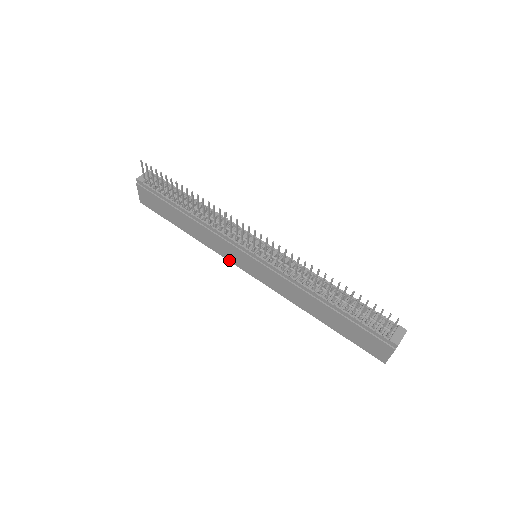
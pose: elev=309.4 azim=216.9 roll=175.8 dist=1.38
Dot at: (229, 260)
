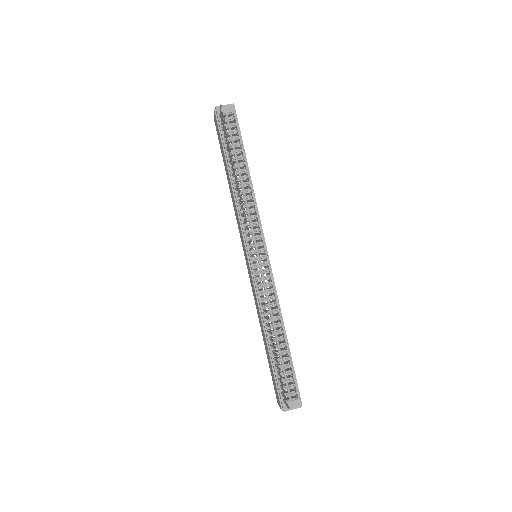
Dot at: (240, 235)
